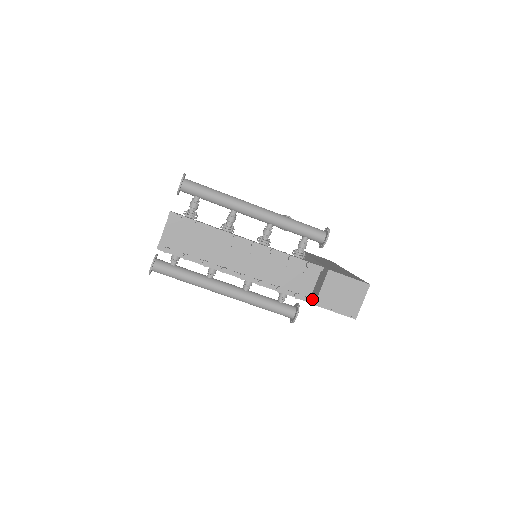
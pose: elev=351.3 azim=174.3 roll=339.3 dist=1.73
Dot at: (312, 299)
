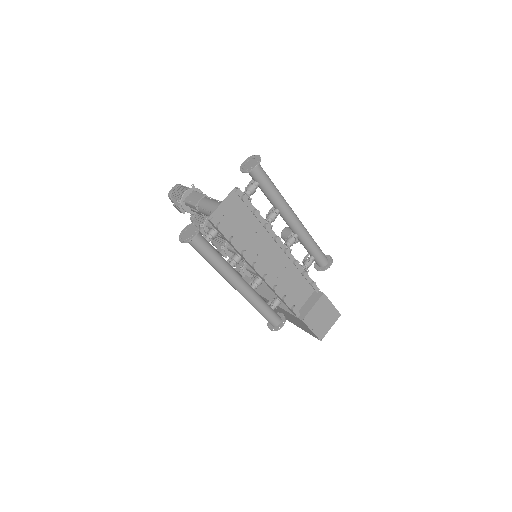
Dot at: occluded
